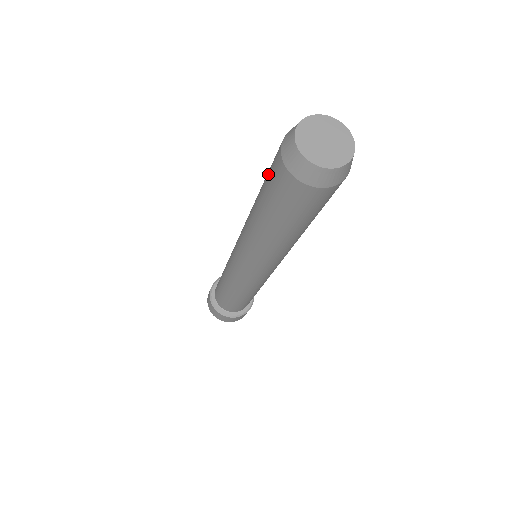
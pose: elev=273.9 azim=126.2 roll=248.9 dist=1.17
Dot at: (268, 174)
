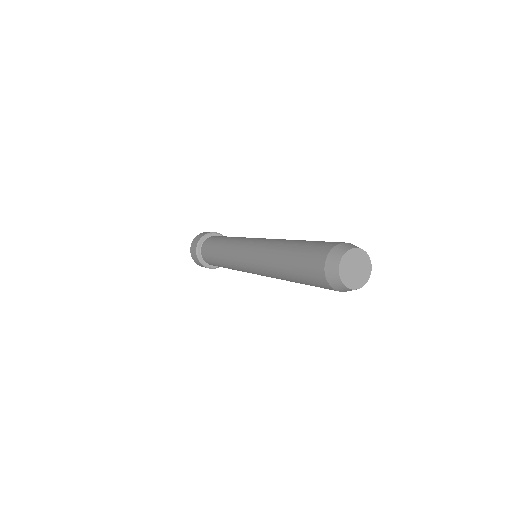
Dot at: (307, 254)
